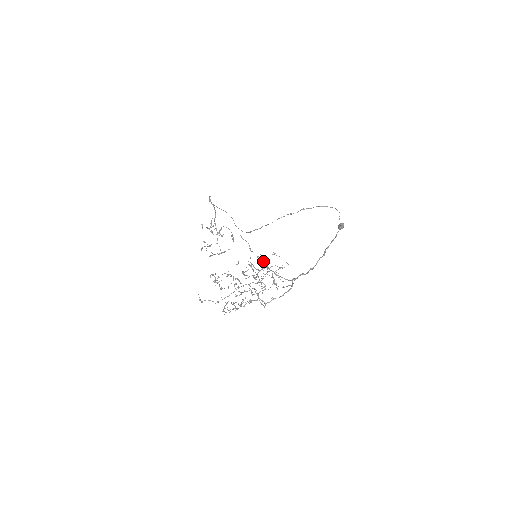
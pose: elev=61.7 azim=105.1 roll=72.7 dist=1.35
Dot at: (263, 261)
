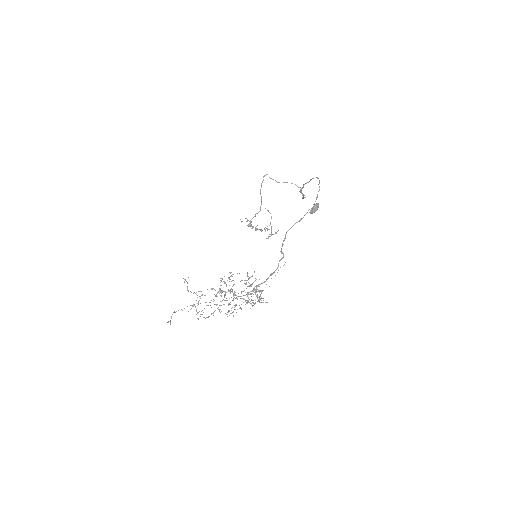
Dot at: (212, 289)
